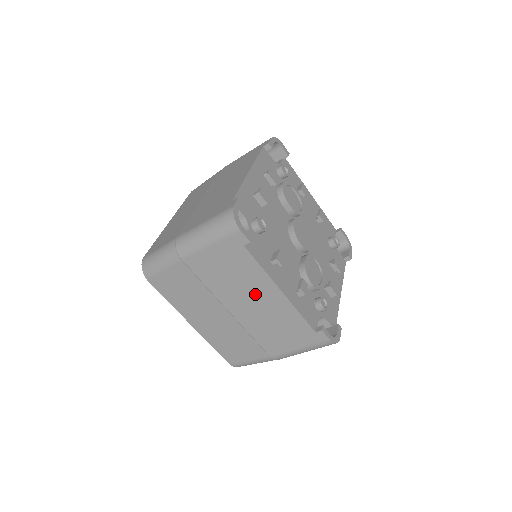
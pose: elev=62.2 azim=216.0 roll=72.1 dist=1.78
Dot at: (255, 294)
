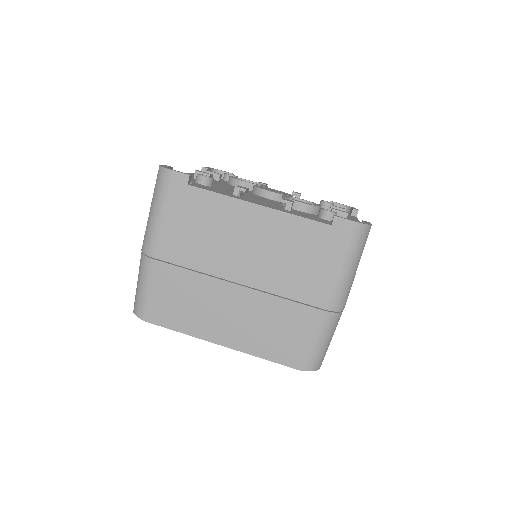
Dot at: (241, 234)
